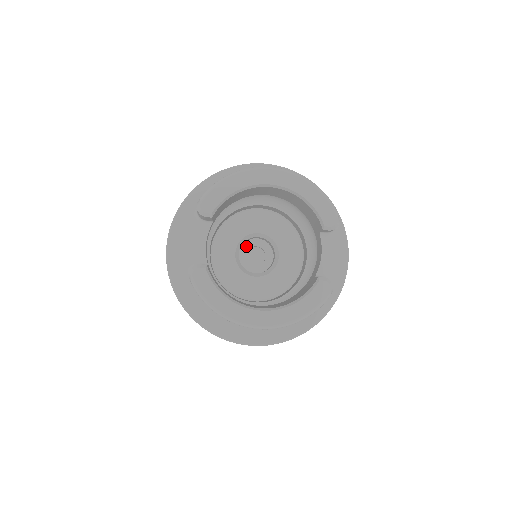
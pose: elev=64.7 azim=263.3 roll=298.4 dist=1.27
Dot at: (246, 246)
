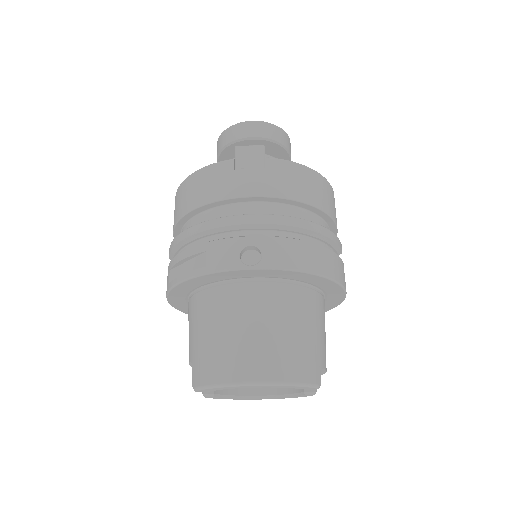
Dot at: occluded
